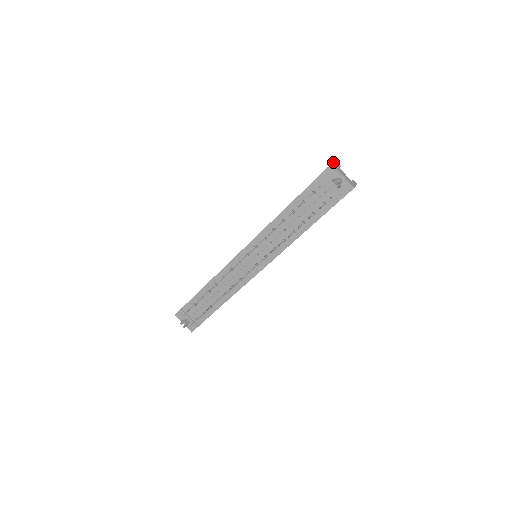
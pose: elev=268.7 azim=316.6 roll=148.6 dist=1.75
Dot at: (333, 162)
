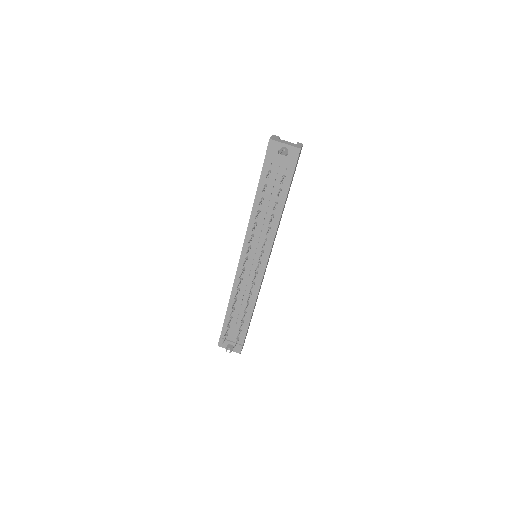
Dot at: (271, 137)
